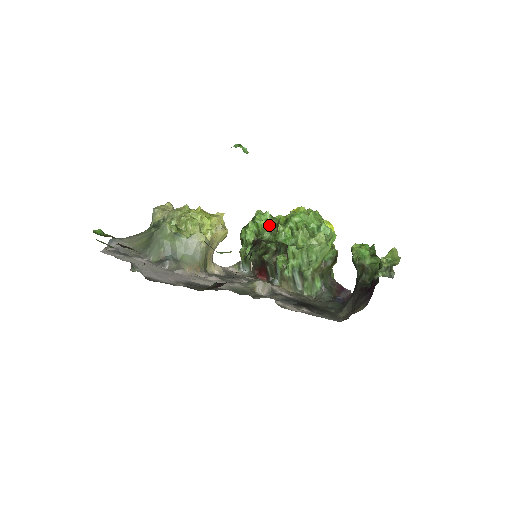
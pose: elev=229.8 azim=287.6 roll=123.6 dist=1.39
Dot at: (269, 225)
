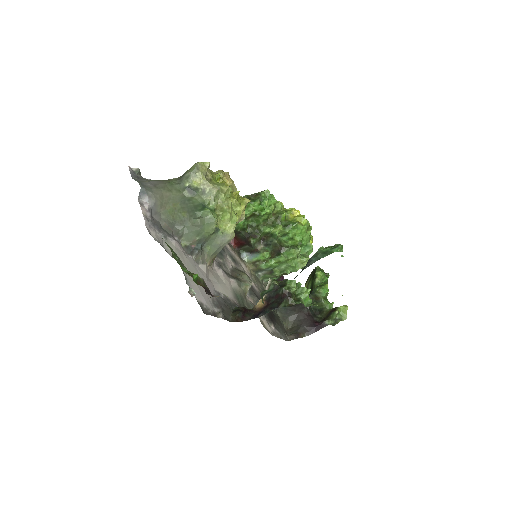
Dot at: (270, 213)
